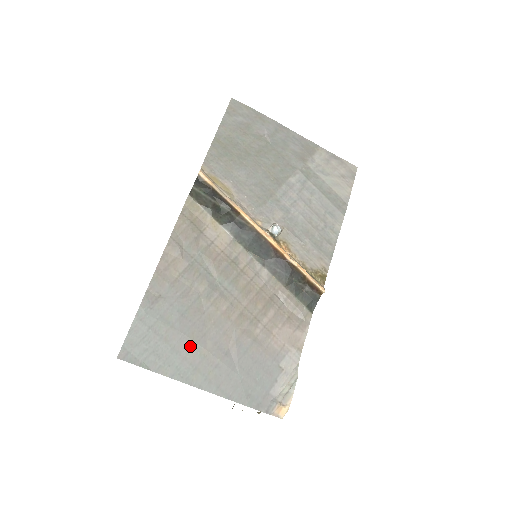
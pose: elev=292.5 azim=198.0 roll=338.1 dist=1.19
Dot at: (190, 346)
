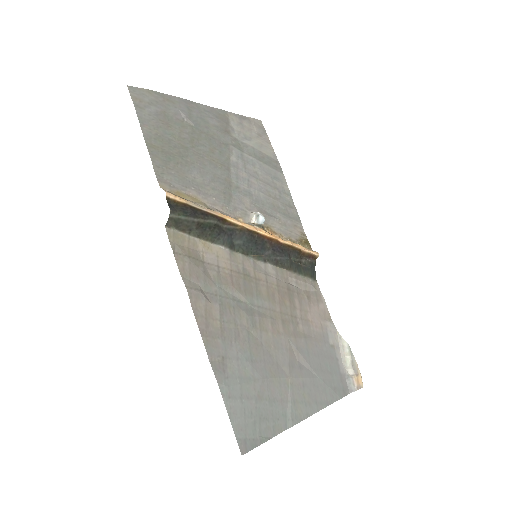
Dot at: (277, 385)
